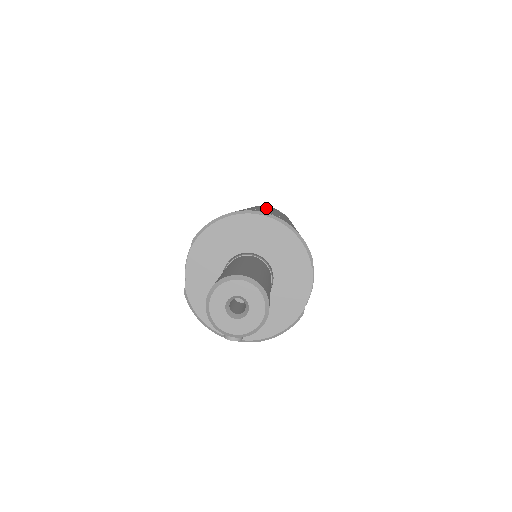
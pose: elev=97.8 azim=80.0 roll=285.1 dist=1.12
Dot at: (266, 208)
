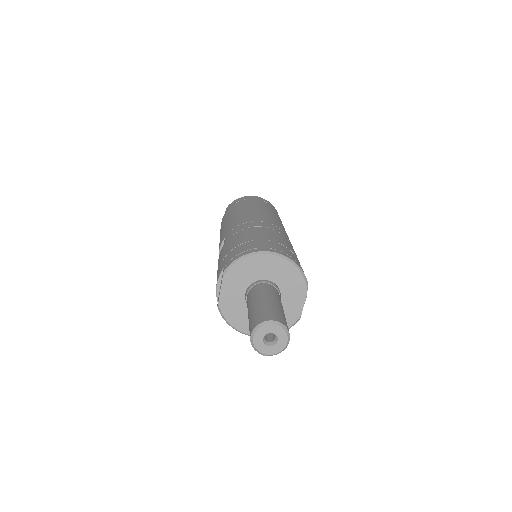
Dot at: (263, 217)
